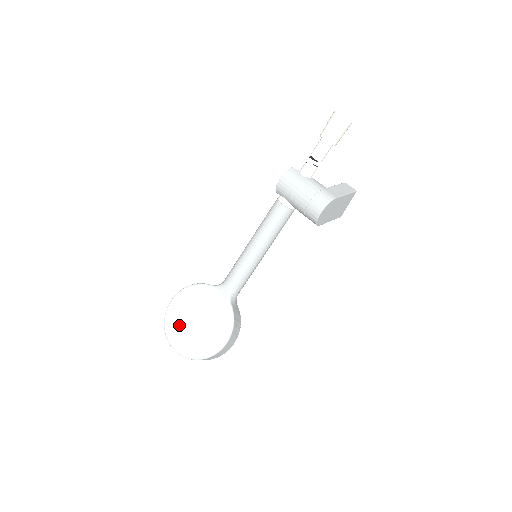
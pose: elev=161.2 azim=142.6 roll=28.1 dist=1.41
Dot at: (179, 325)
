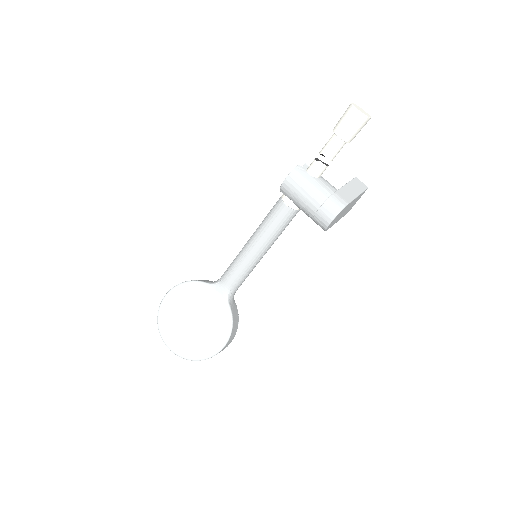
Dot at: (174, 324)
